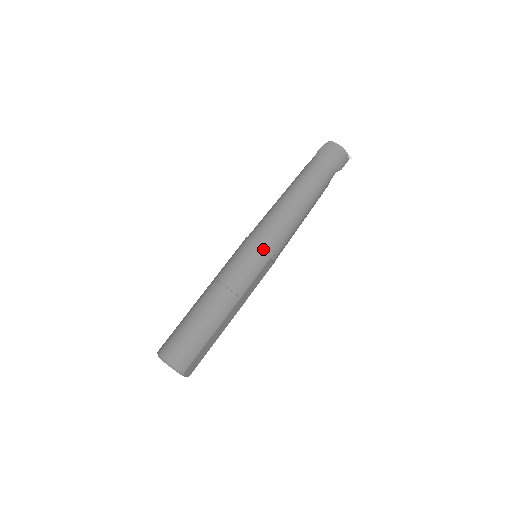
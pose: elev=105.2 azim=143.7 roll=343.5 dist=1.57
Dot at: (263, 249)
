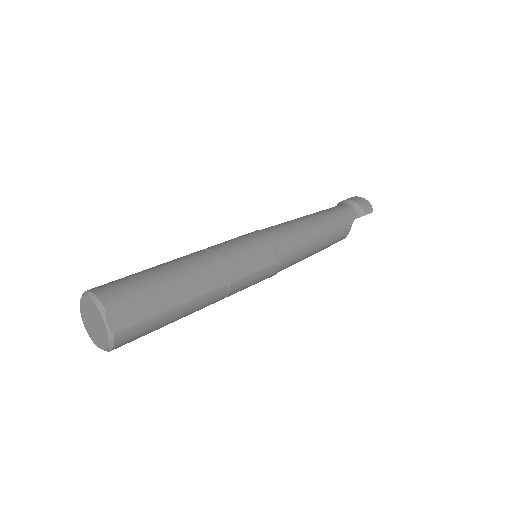
Dot at: (263, 233)
